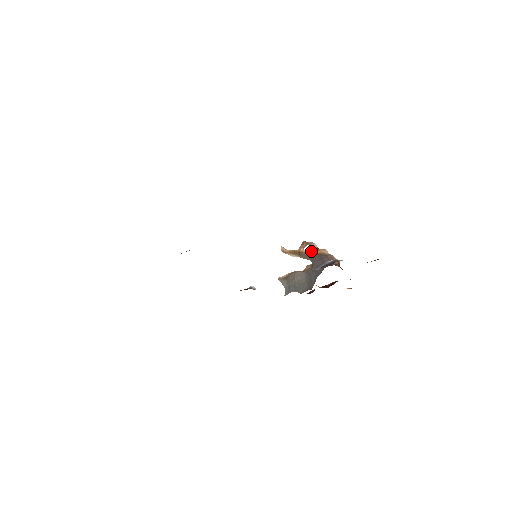
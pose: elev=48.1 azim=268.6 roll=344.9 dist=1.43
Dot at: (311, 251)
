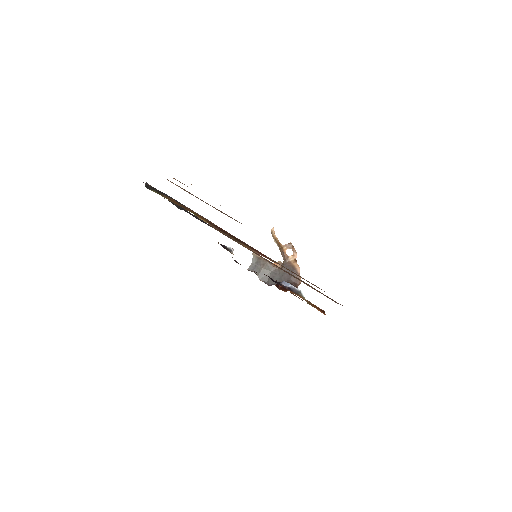
Dot at: (290, 257)
